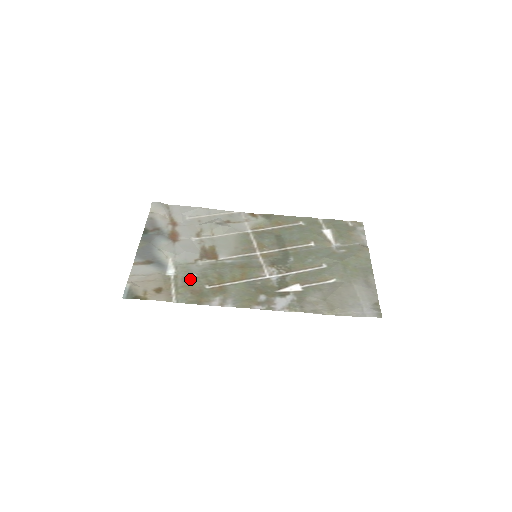
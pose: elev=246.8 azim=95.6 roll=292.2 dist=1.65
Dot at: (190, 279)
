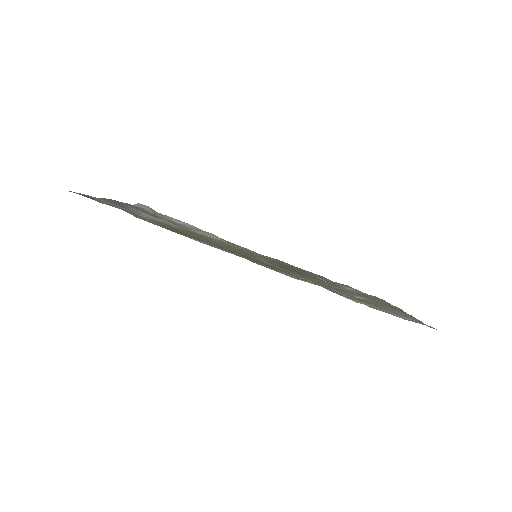
Dot at: (167, 225)
